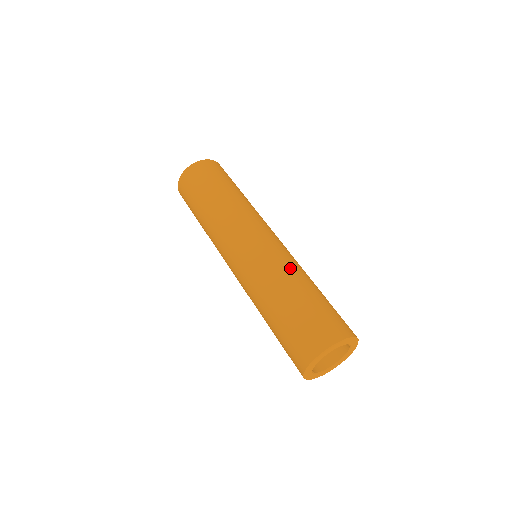
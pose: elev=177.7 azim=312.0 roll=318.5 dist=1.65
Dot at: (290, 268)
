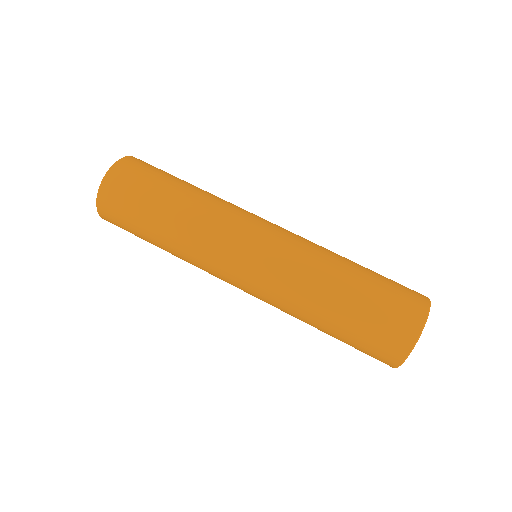
Dot at: (325, 248)
